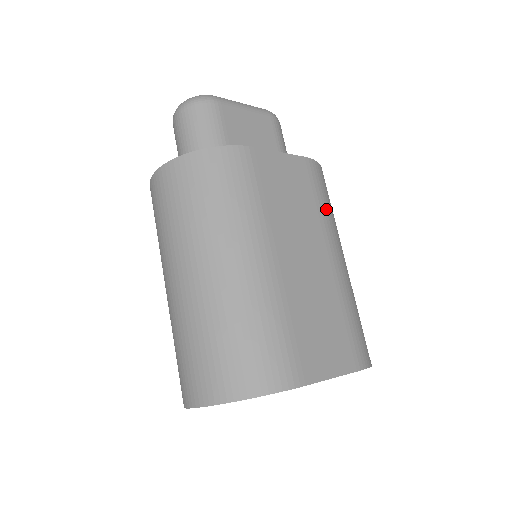
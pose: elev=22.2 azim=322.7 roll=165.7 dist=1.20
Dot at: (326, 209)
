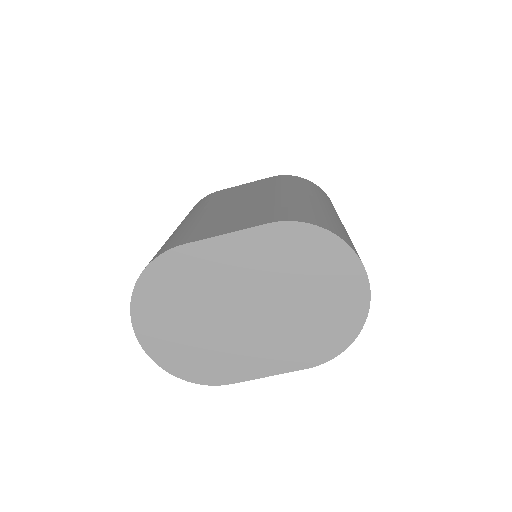
Dot at: (285, 183)
